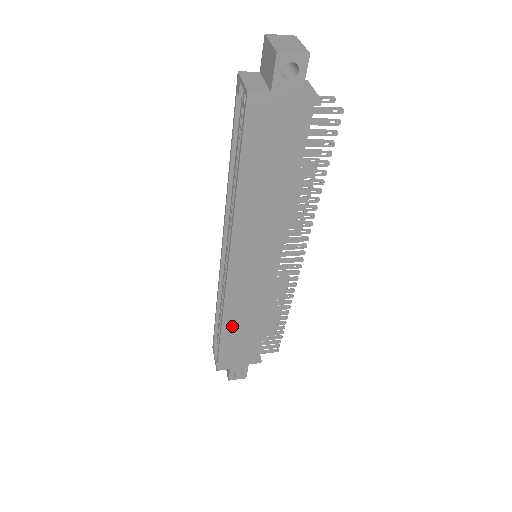
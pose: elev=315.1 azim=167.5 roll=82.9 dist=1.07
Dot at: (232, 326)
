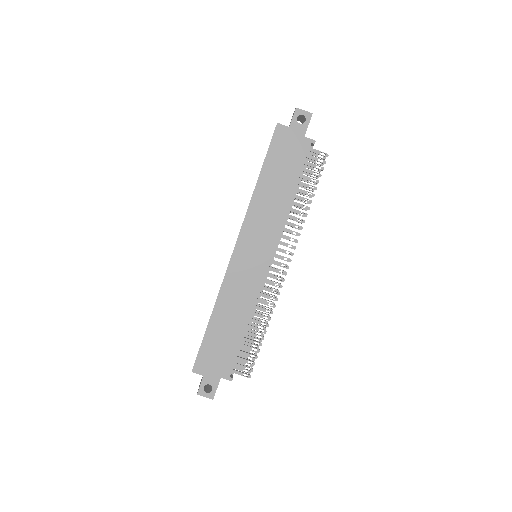
Dot at: (221, 314)
